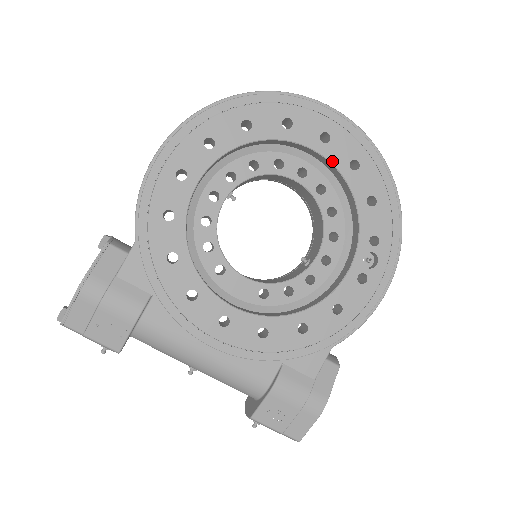
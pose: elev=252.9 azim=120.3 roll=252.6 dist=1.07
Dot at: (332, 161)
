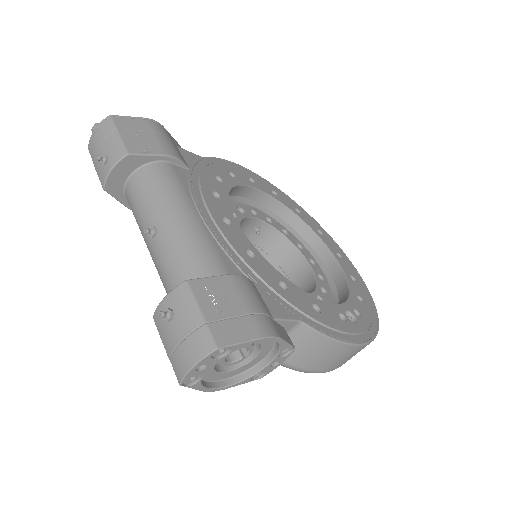
Dot at: (340, 264)
